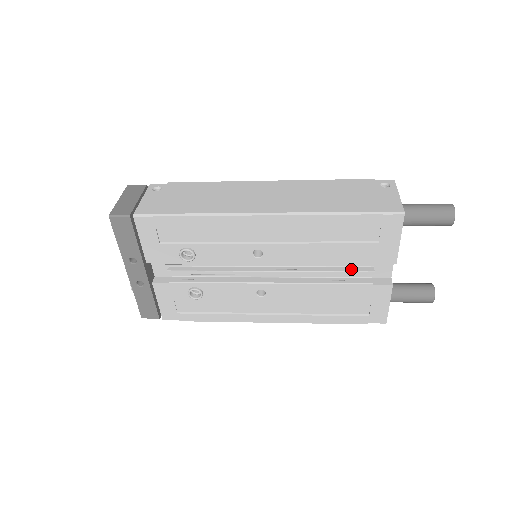
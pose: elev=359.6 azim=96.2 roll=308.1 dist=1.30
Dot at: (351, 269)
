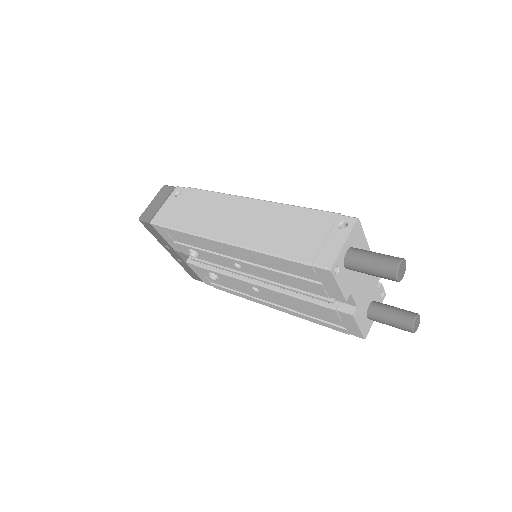
Dot at: occluded
